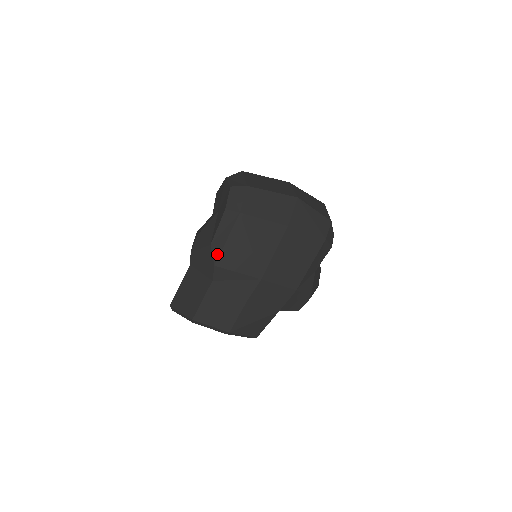
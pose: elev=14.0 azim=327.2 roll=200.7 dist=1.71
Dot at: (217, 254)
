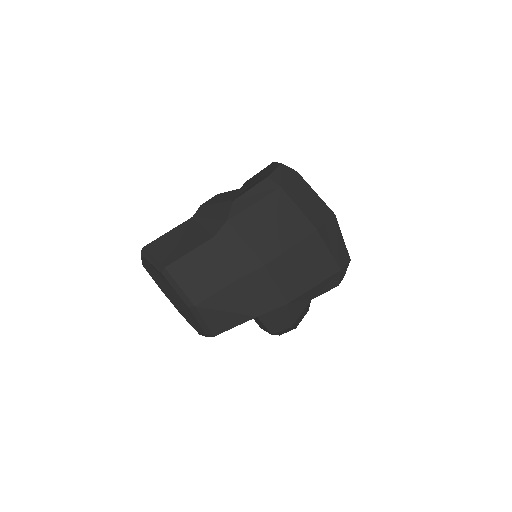
Dot at: (236, 212)
